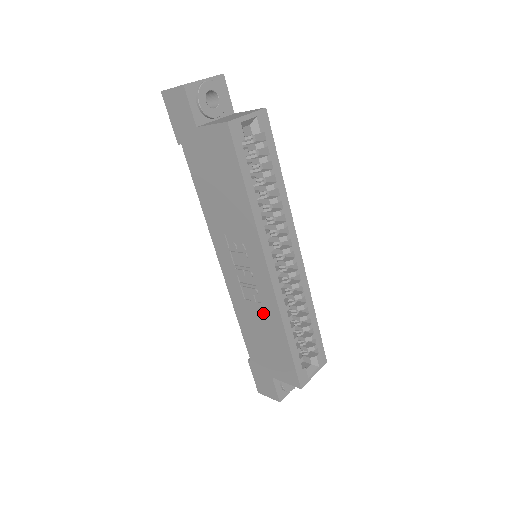
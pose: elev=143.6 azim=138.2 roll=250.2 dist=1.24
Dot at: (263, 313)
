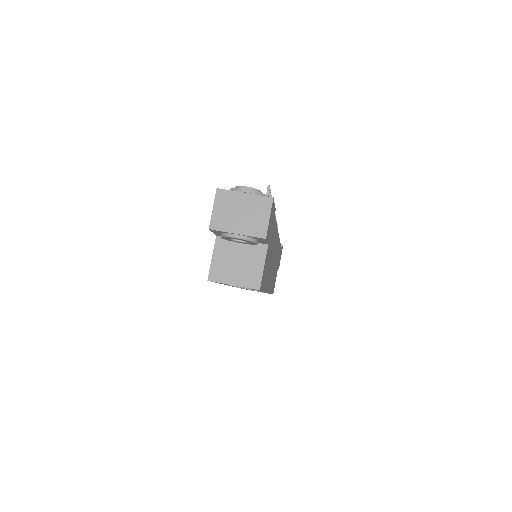
Dot at: occluded
